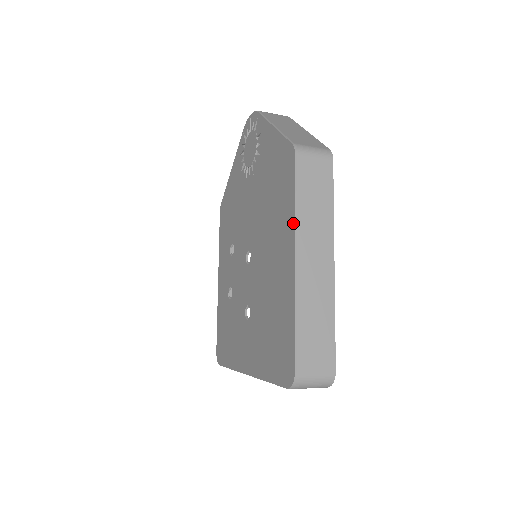
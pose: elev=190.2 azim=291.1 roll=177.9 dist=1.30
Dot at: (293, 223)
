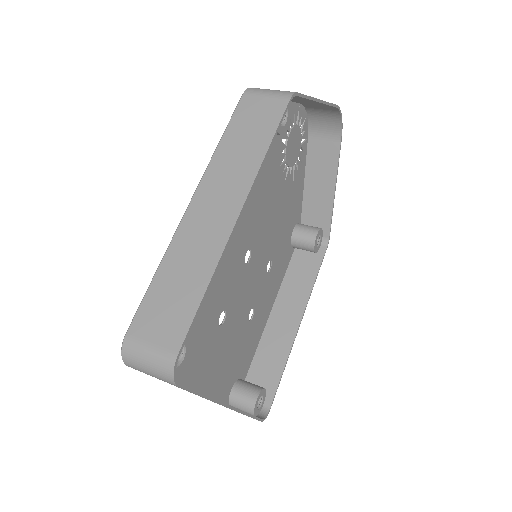
Dot at: (210, 166)
